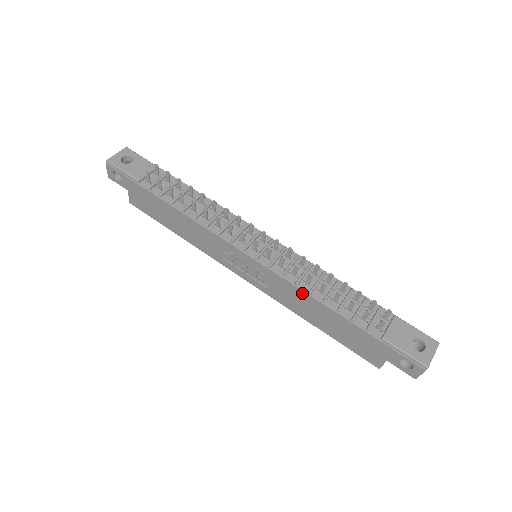
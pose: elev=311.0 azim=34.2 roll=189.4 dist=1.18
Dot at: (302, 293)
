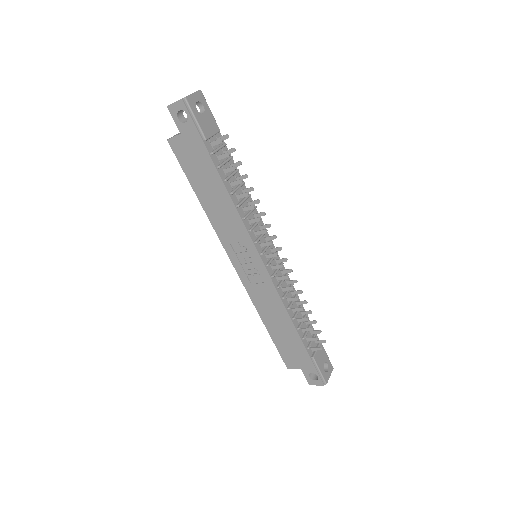
Dot at: (282, 306)
